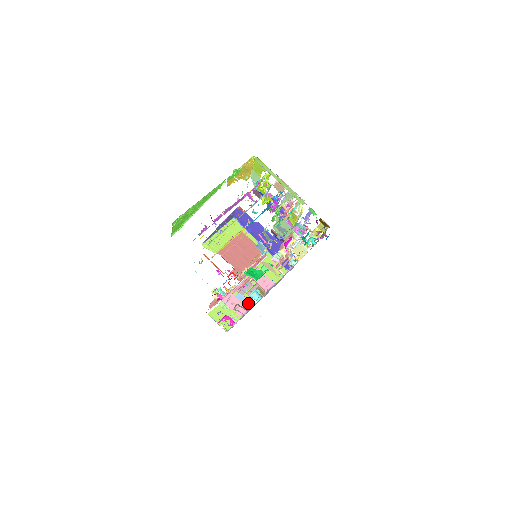
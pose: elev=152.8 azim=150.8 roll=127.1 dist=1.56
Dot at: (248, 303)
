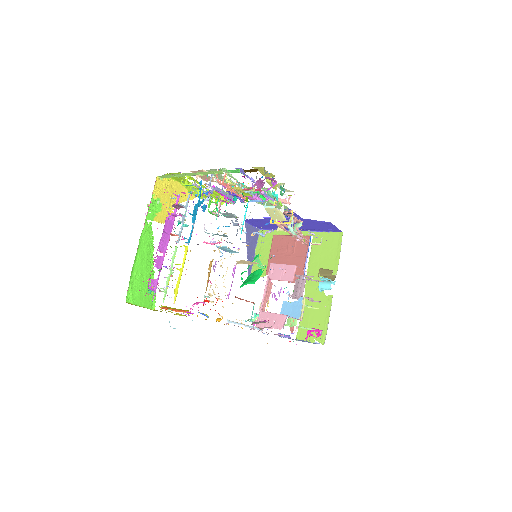
Dot at: (298, 305)
